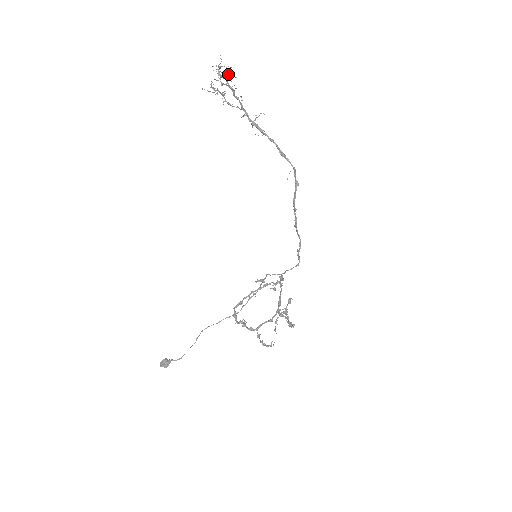
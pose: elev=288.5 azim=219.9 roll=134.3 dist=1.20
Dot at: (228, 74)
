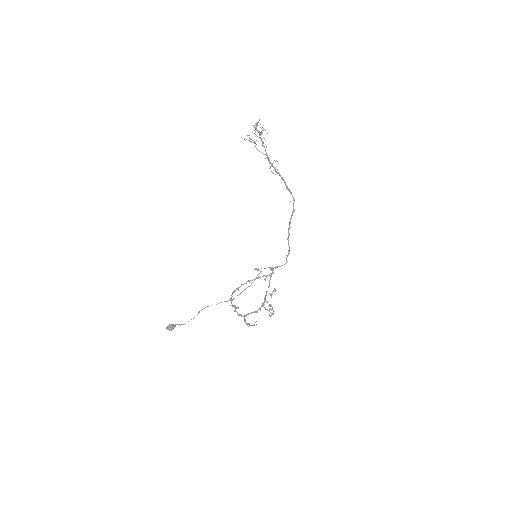
Dot at: (262, 130)
